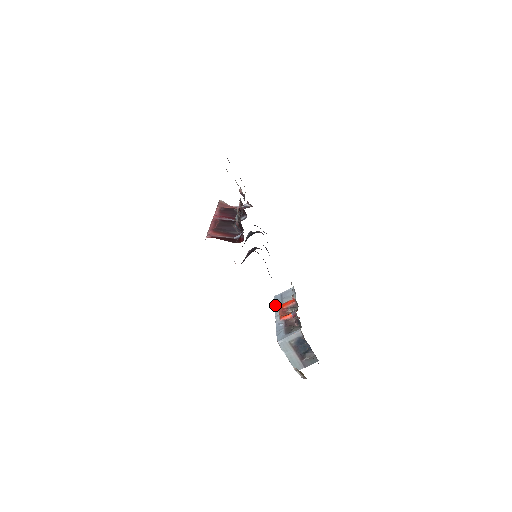
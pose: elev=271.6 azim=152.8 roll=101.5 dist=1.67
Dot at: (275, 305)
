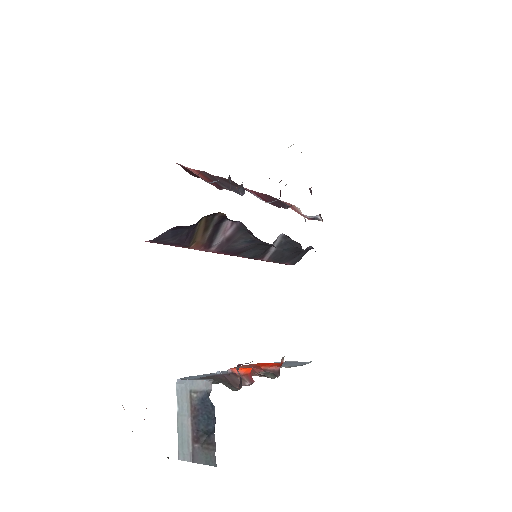
Dot at: occluded
